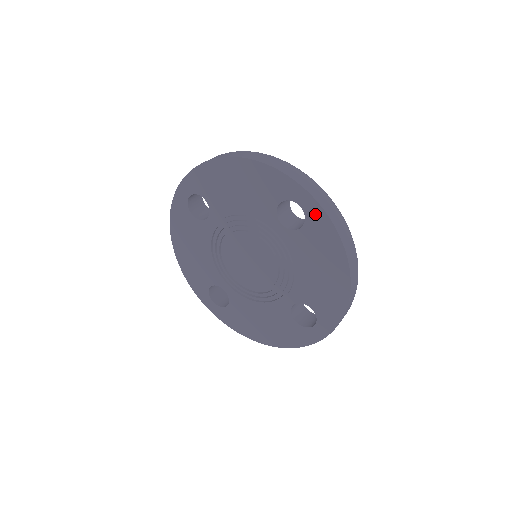
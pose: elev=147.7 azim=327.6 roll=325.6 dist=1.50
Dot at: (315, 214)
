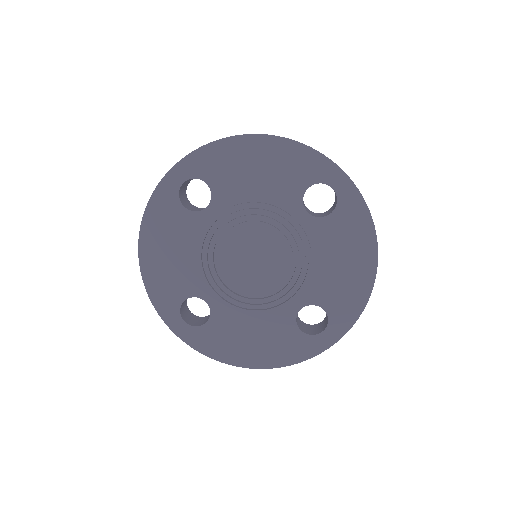
Dot at: (350, 198)
